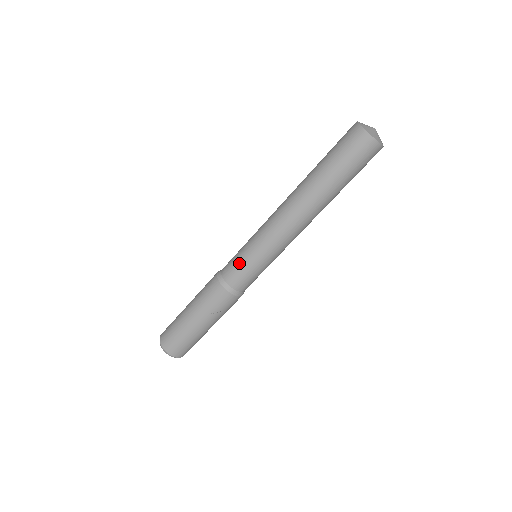
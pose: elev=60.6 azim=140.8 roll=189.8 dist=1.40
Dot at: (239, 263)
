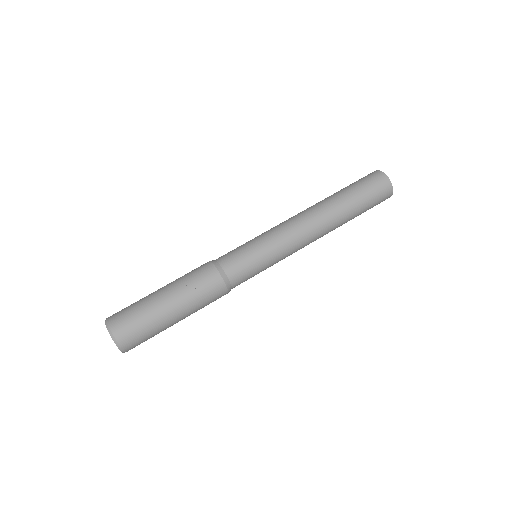
Dot at: (238, 247)
